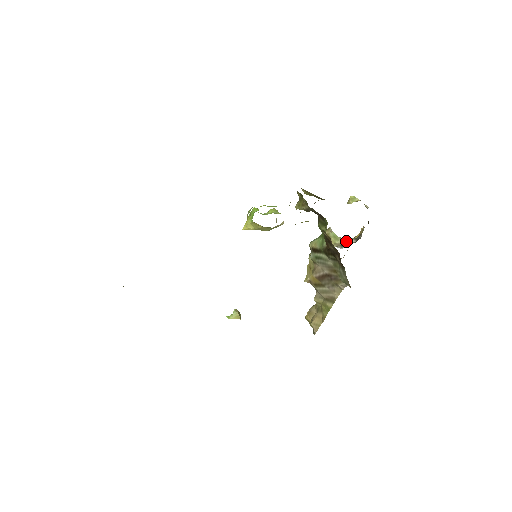
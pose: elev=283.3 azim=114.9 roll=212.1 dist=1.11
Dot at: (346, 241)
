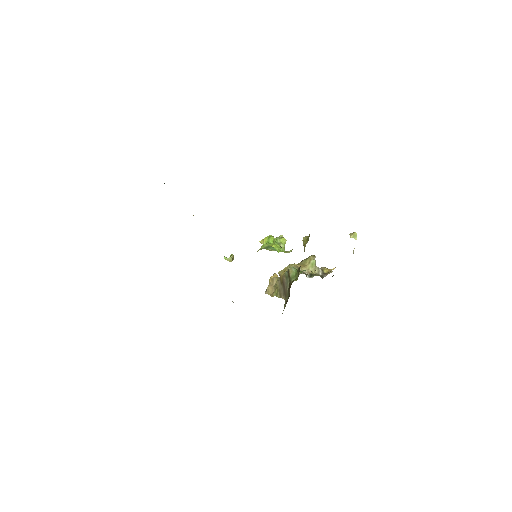
Dot at: (316, 271)
